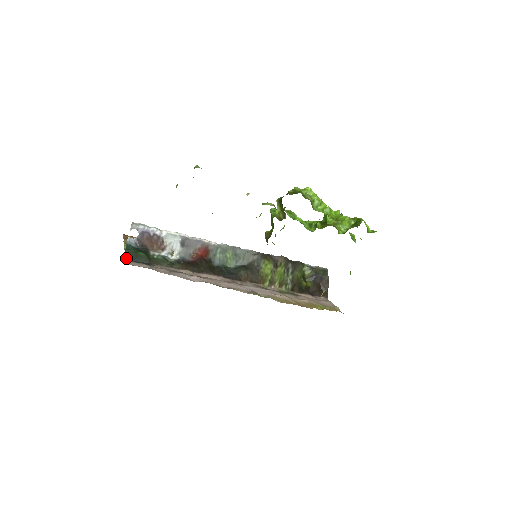
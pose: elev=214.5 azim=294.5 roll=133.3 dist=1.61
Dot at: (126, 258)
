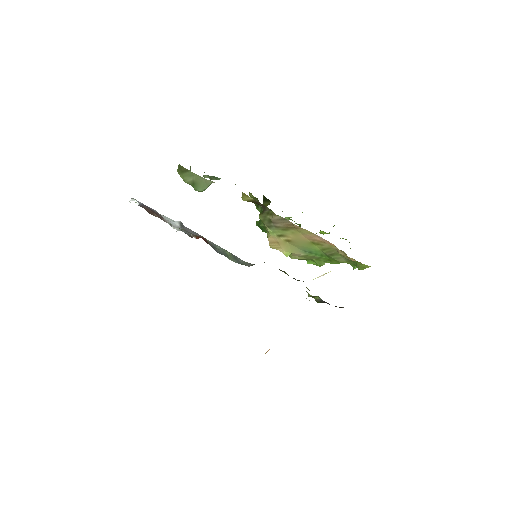
Dot at: occluded
